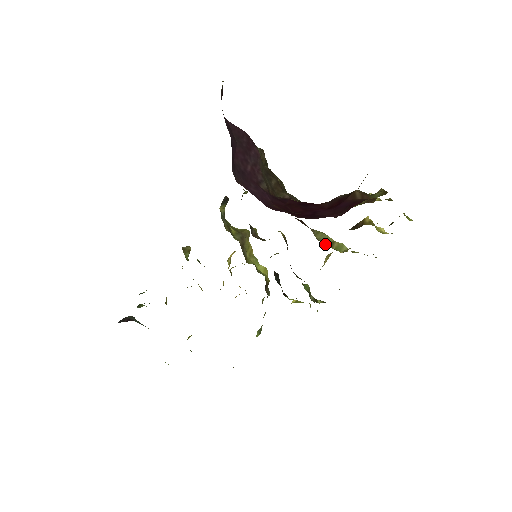
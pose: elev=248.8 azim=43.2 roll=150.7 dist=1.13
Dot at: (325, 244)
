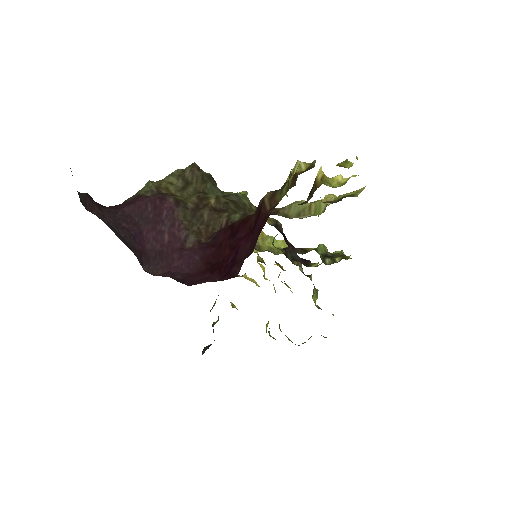
Dot at: (301, 216)
